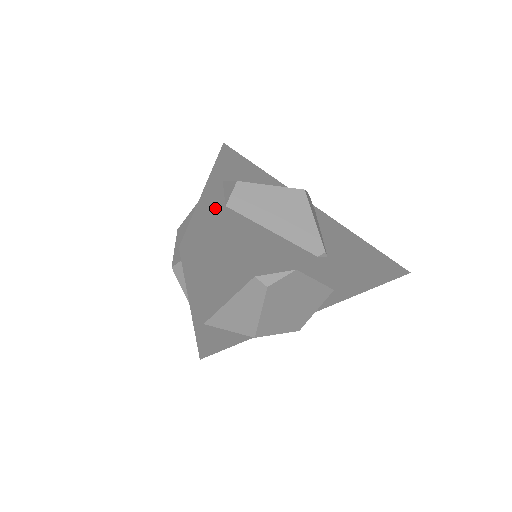
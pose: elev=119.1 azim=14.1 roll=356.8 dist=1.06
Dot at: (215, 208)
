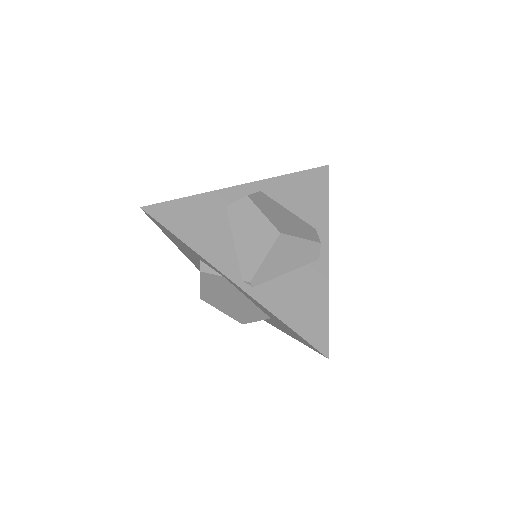
Dot at: (213, 203)
